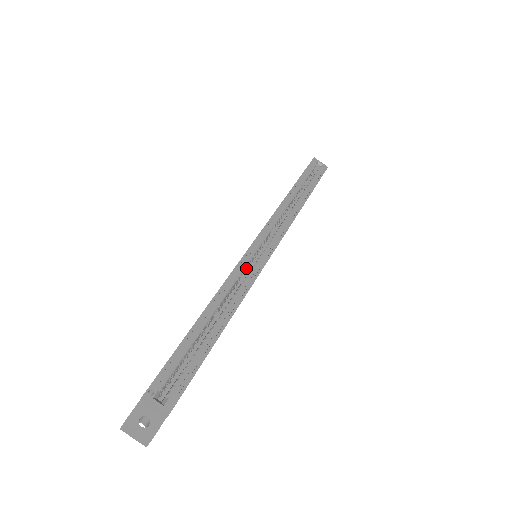
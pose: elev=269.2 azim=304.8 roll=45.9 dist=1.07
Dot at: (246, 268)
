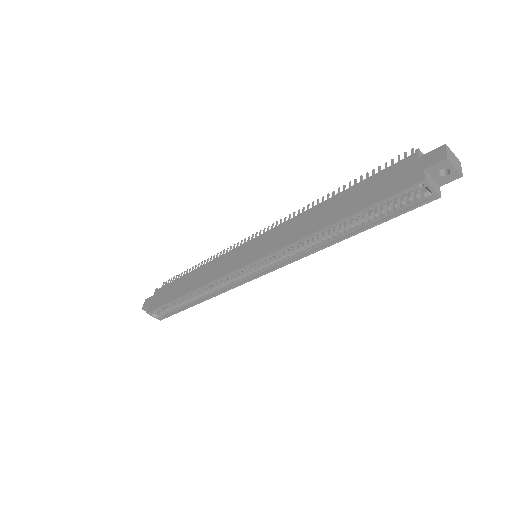
Dot at: (233, 273)
